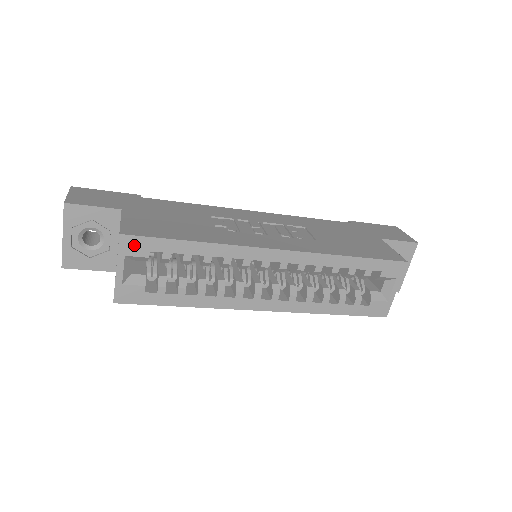
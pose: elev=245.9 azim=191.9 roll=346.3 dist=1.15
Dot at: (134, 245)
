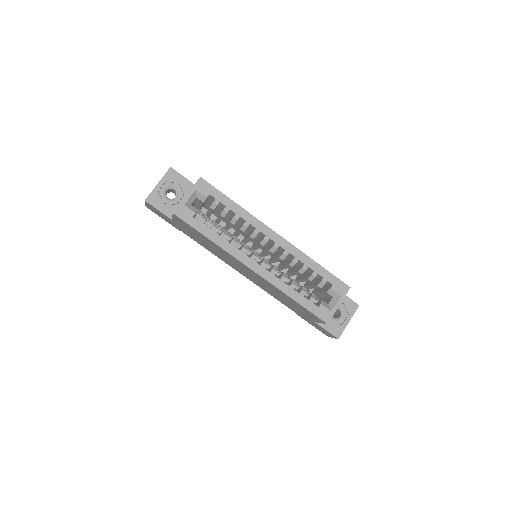
Dot at: (204, 187)
